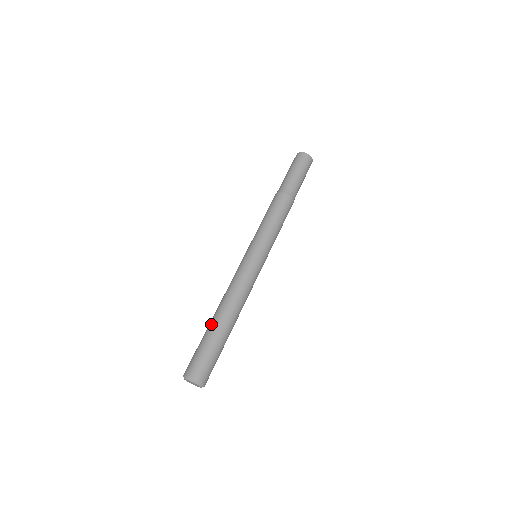
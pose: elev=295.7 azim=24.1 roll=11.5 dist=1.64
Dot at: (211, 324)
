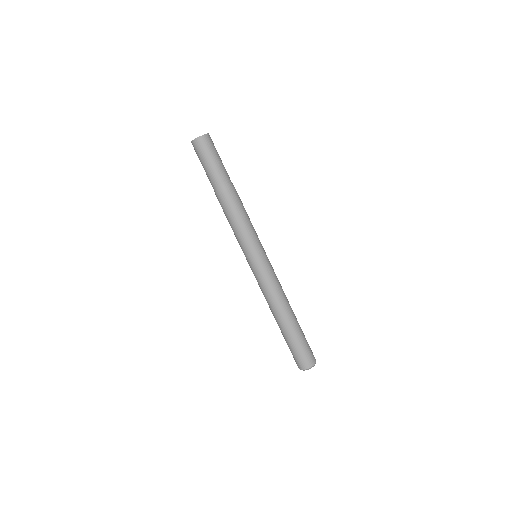
Dot at: (288, 329)
